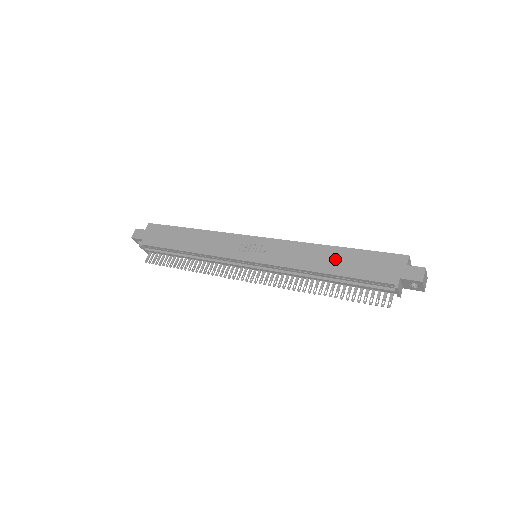
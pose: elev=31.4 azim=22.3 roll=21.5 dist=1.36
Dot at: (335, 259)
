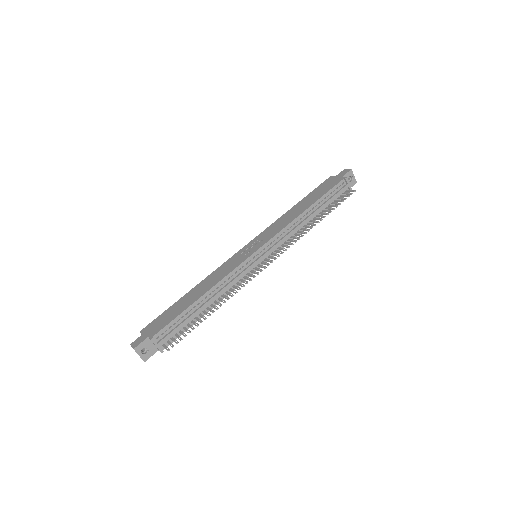
Dot at: (303, 204)
